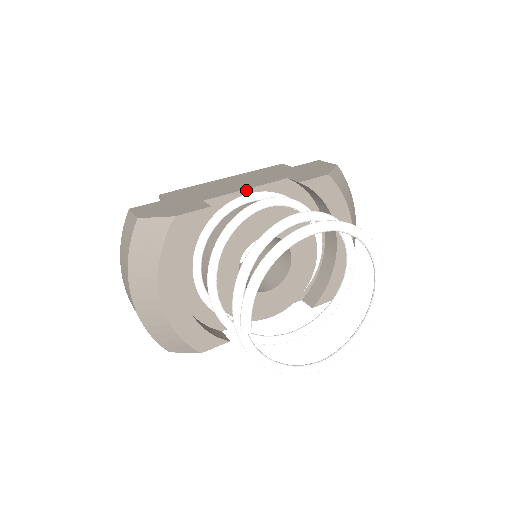
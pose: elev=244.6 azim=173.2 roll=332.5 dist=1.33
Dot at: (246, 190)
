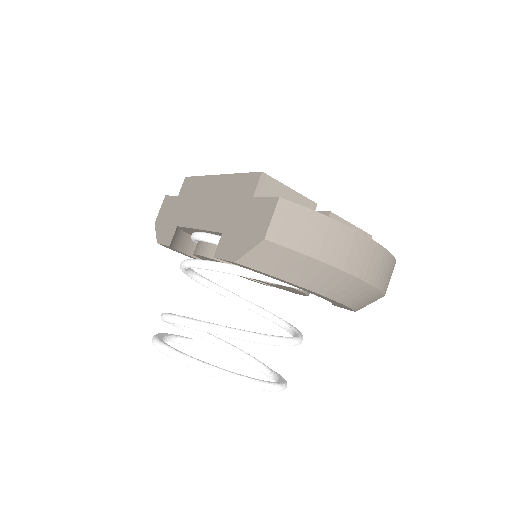
Dot at: (198, 229)
